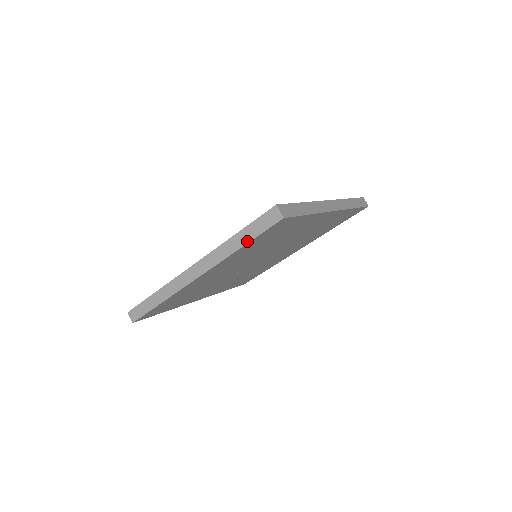
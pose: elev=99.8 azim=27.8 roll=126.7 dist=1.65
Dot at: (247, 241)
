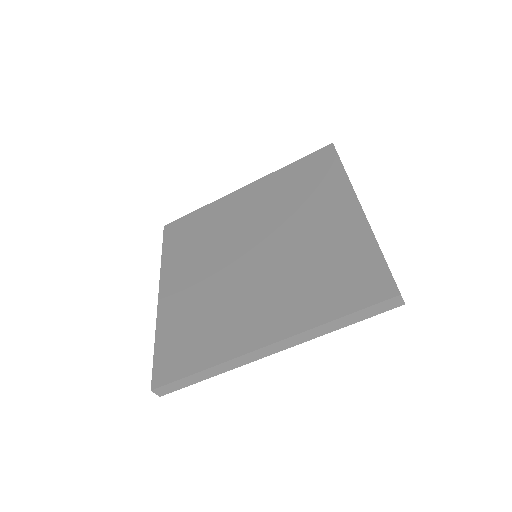
Dot at: occluded
